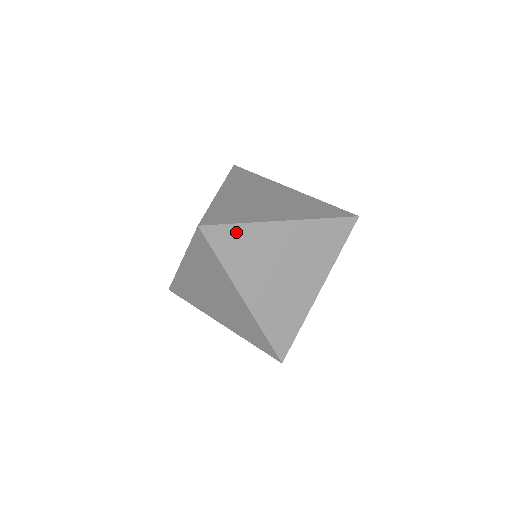
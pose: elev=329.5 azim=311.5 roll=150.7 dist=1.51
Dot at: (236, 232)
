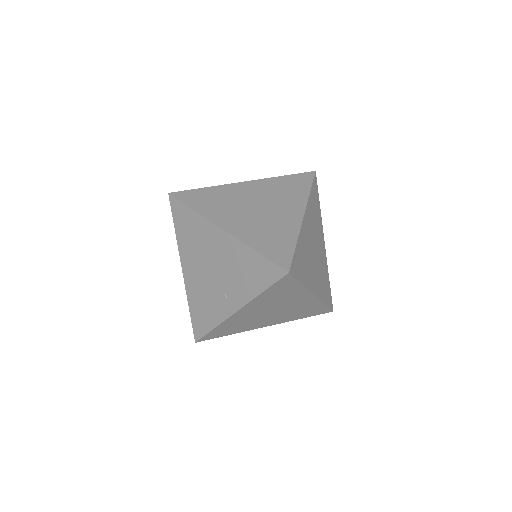
Dot at: (298, 253)
